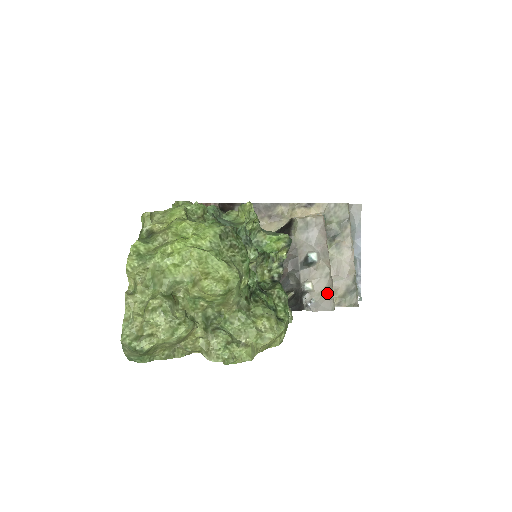
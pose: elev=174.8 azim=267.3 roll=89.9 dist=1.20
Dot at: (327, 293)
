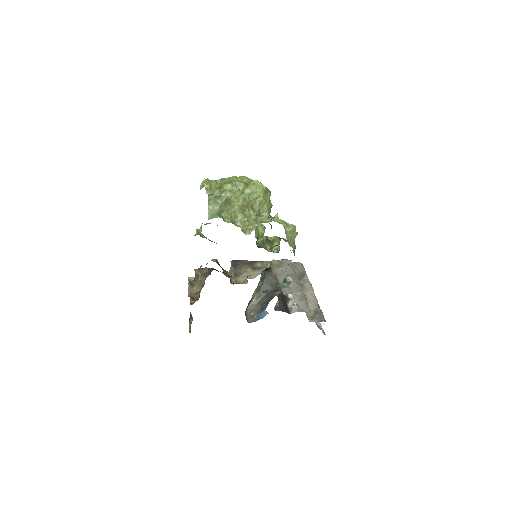
Dot at: (304, 301)
